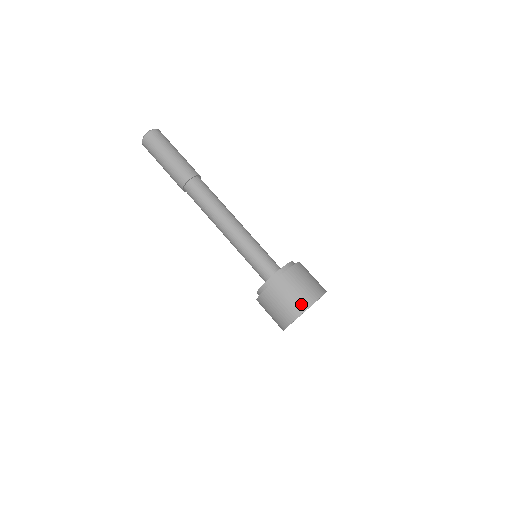
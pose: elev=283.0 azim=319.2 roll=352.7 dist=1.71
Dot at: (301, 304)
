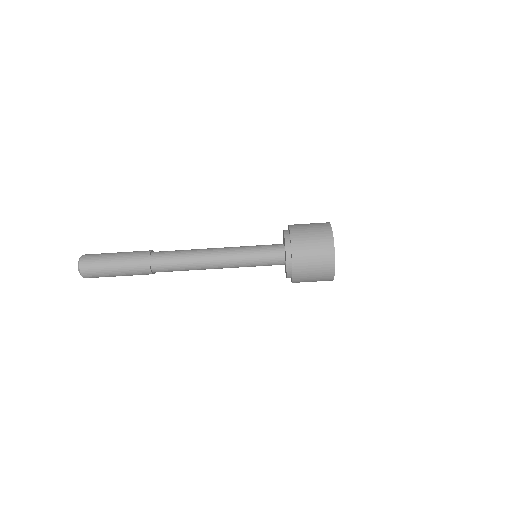
Dot at: (327, 278)
